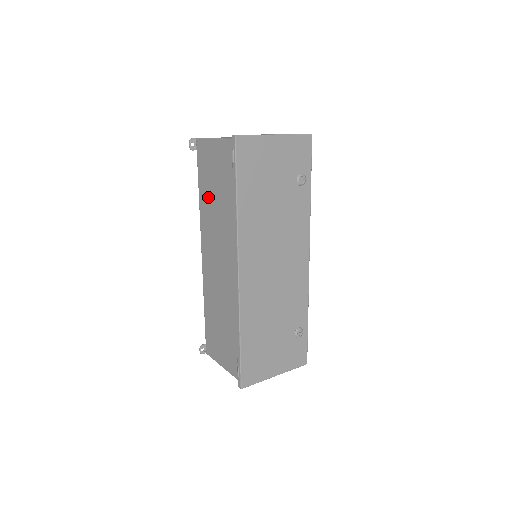
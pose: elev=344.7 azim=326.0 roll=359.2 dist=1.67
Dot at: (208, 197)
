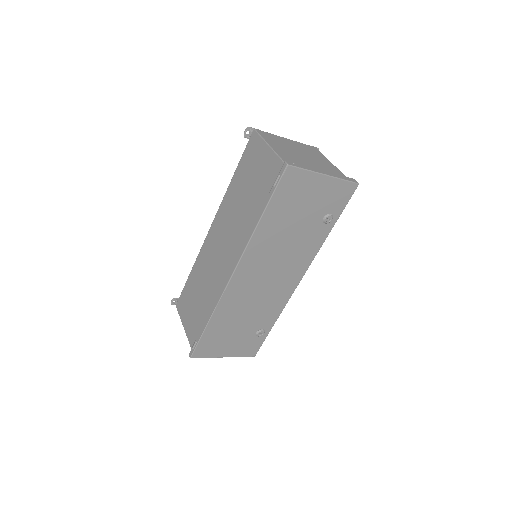
Dot at: (239, 189)
